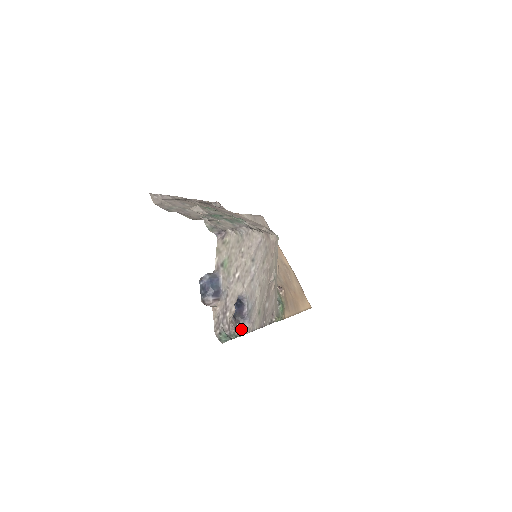
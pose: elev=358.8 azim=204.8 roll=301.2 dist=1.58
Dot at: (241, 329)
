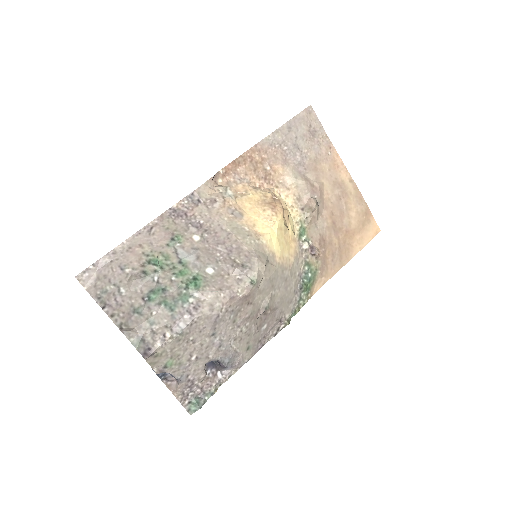
Dot at: (221, 378)
